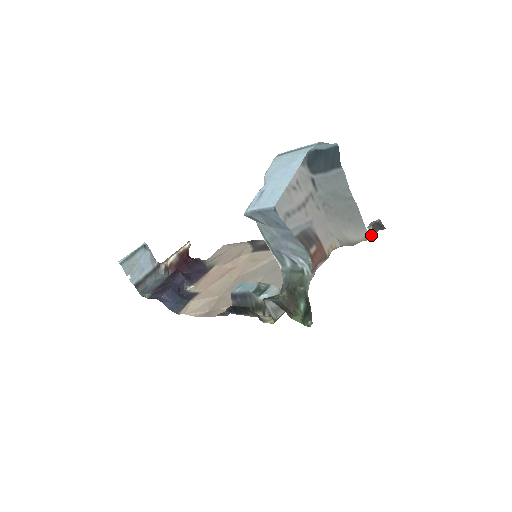
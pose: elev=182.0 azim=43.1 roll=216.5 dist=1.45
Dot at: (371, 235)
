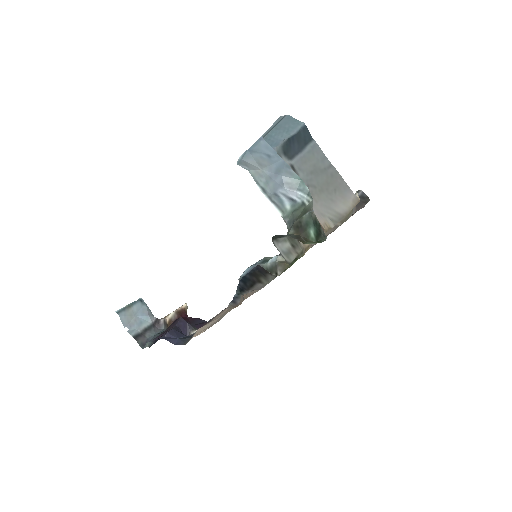
Dot at: (359, 198)
